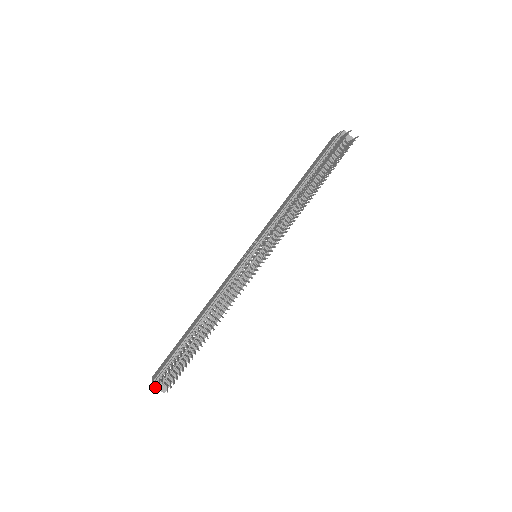
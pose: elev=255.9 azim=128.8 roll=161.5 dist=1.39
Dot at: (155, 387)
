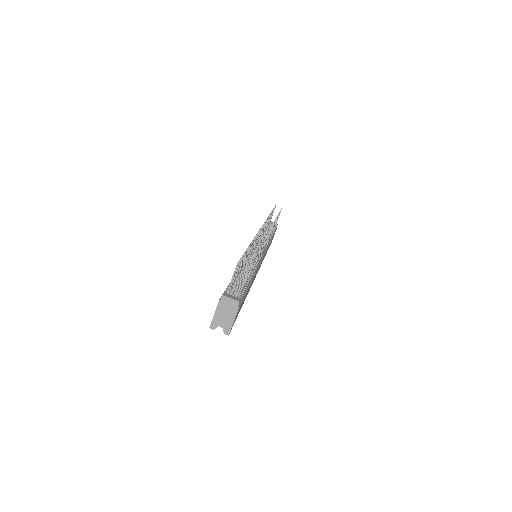
Dot at: (226, 297)
